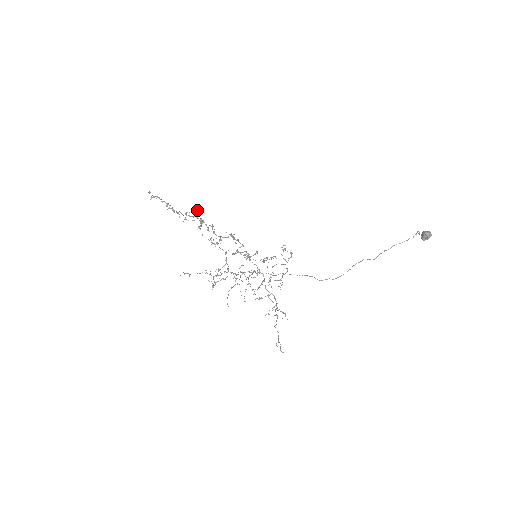
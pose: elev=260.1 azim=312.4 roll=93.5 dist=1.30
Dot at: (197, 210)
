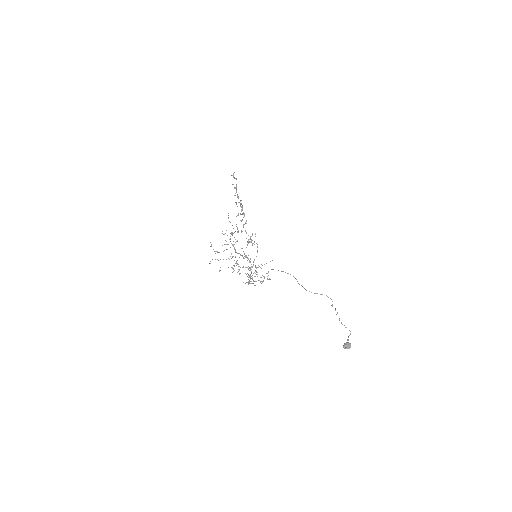
Dot at: occluded
